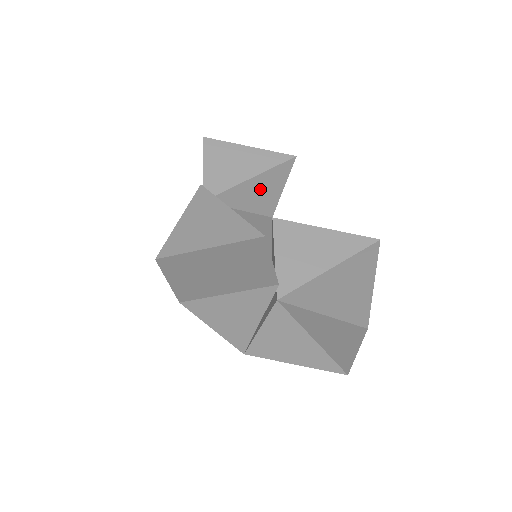
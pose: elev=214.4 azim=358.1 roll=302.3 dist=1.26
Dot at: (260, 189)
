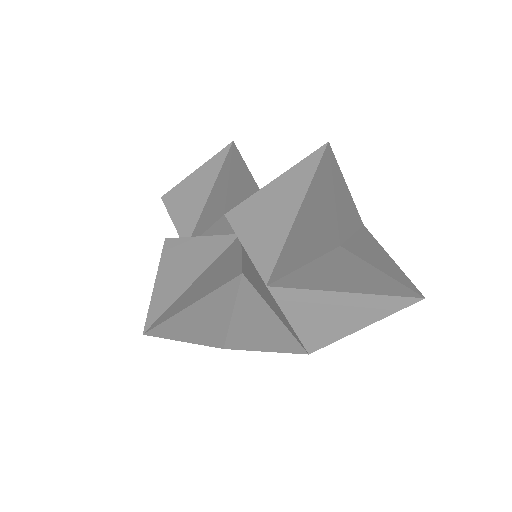
Dot at: (215, 198)
